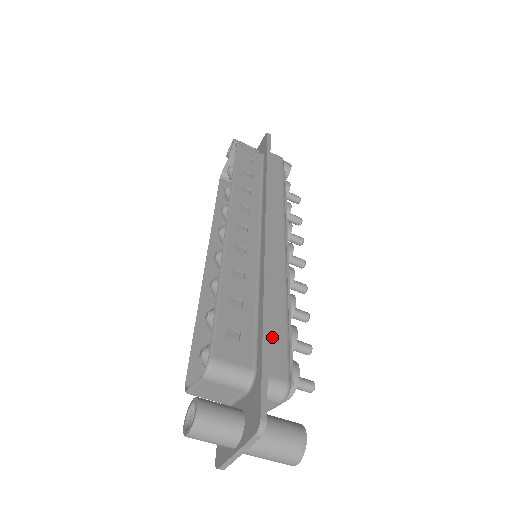
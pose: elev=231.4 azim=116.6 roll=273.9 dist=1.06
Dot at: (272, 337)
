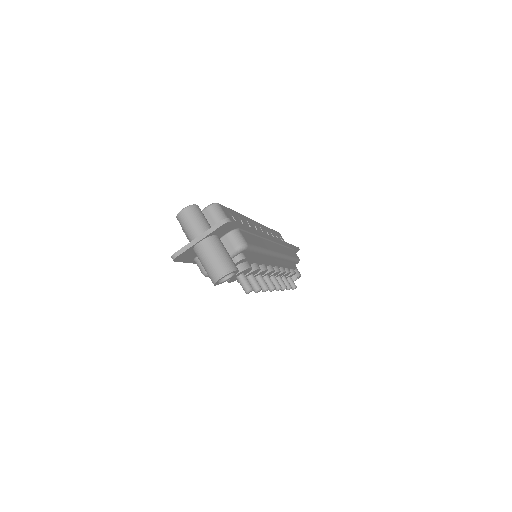
Dot at: (250, 237)
